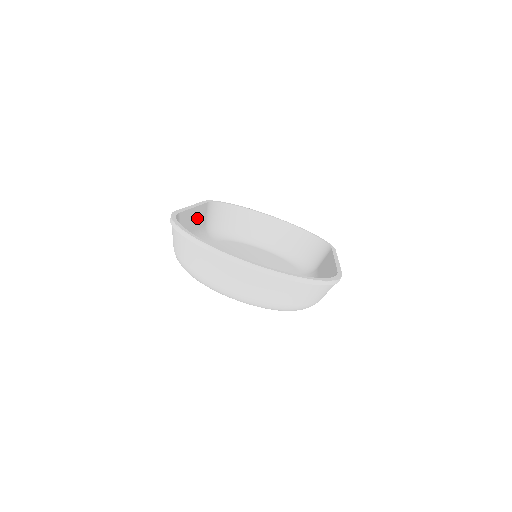
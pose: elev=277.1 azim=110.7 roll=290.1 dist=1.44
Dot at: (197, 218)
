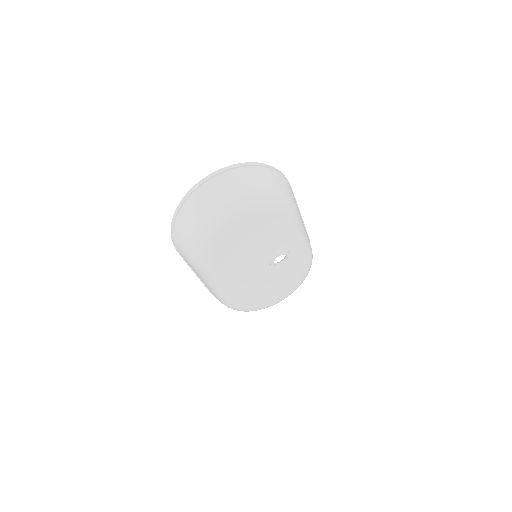
Dot at: occluded
